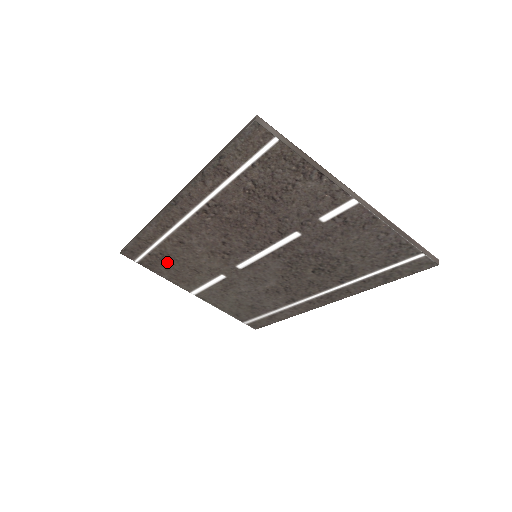
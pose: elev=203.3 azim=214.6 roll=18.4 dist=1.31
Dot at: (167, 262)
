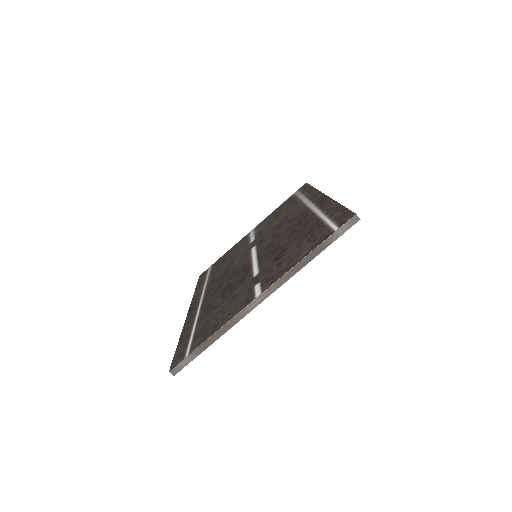
Dot at: occluded
